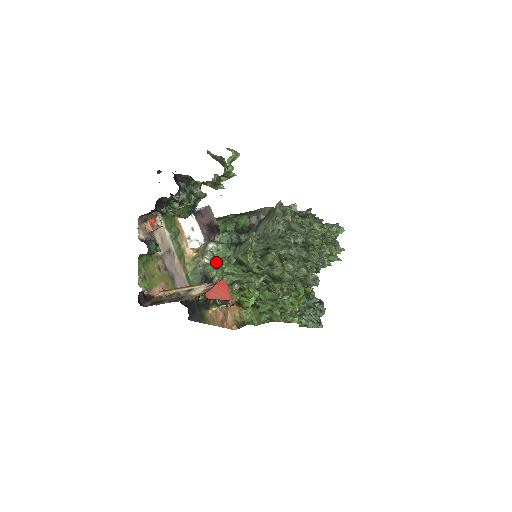
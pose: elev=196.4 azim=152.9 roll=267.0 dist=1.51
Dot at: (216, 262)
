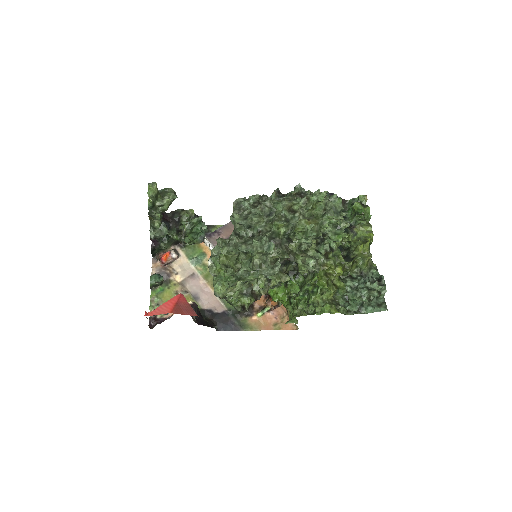
Dot at: (218, 274)
